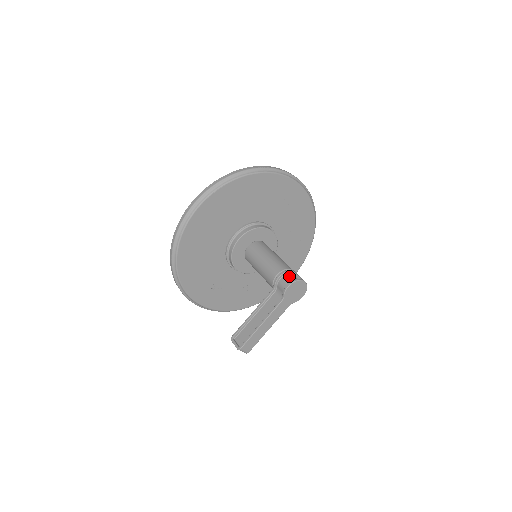
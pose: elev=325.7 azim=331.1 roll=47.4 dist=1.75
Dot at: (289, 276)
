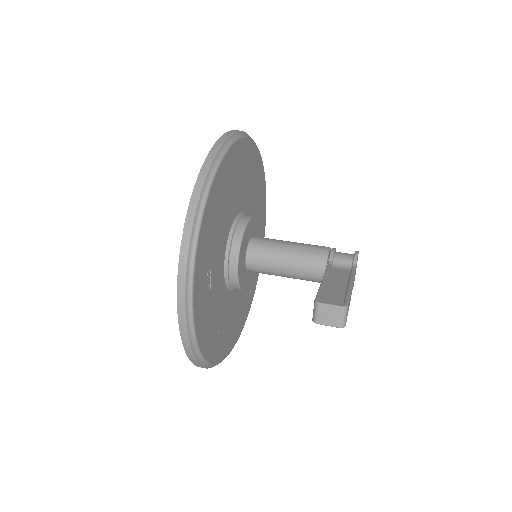
Dot at: occluded
